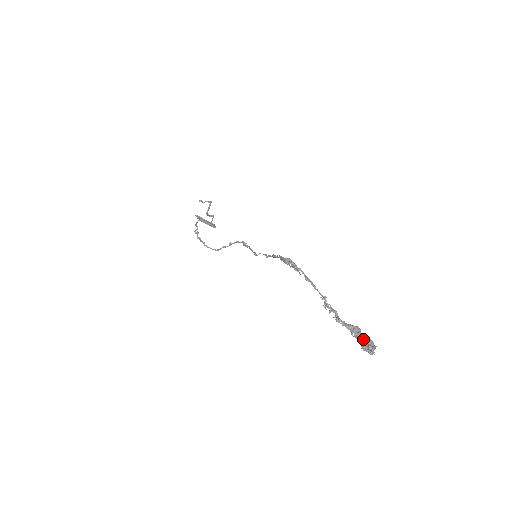
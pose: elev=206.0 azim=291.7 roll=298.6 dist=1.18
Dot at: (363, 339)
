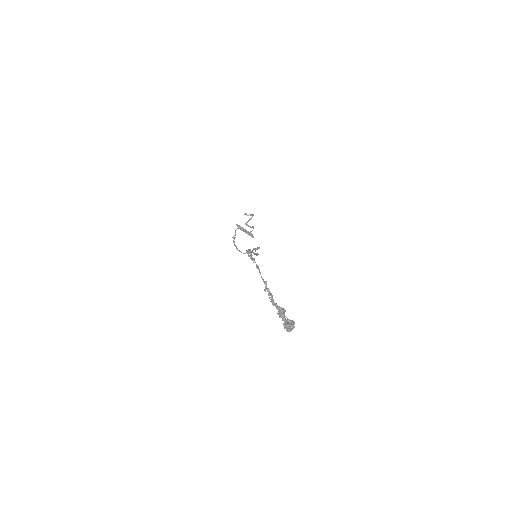
Dot at: (285, 319)
